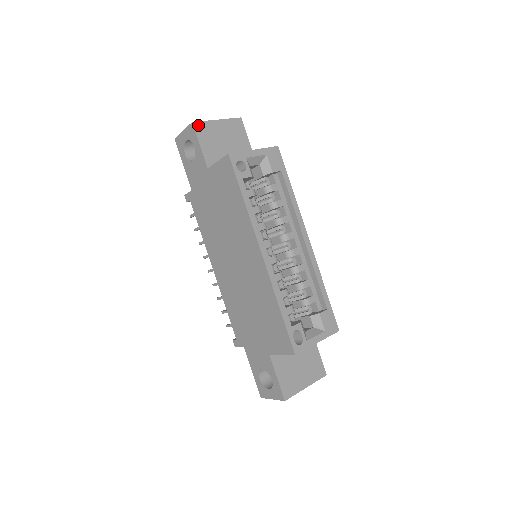
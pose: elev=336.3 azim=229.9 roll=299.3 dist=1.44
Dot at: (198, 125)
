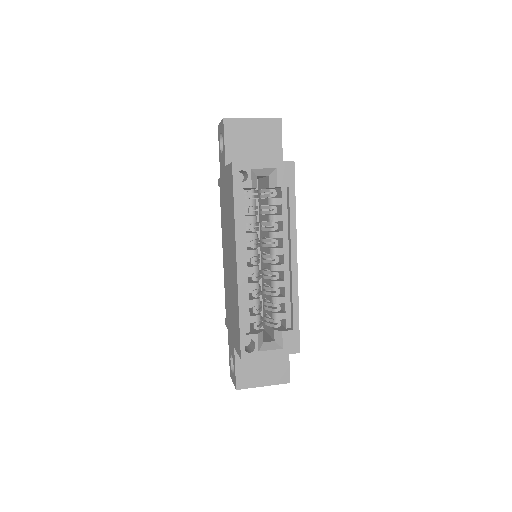
Dot at: (229, 122)
